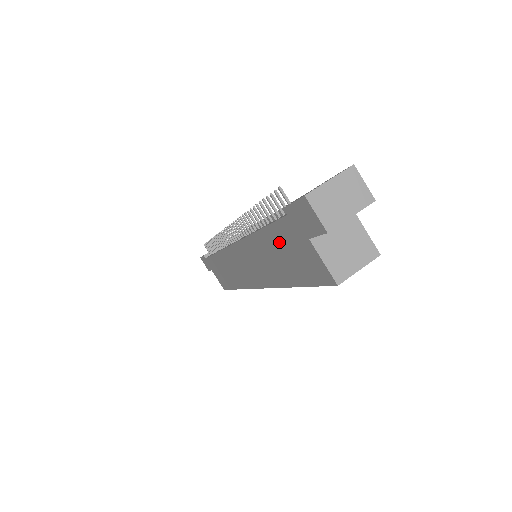
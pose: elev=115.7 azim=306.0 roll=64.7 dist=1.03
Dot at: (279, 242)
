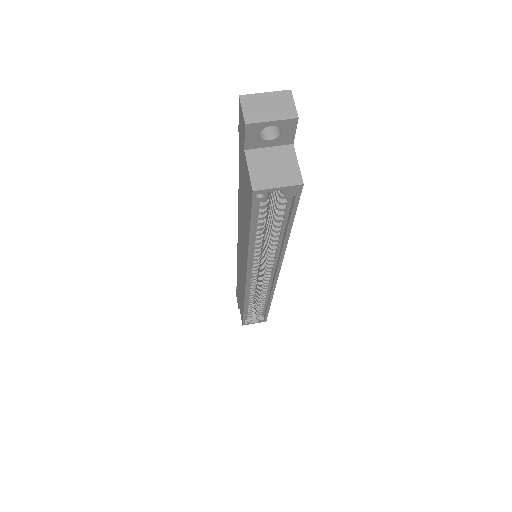
Dot at: (242, 184)
